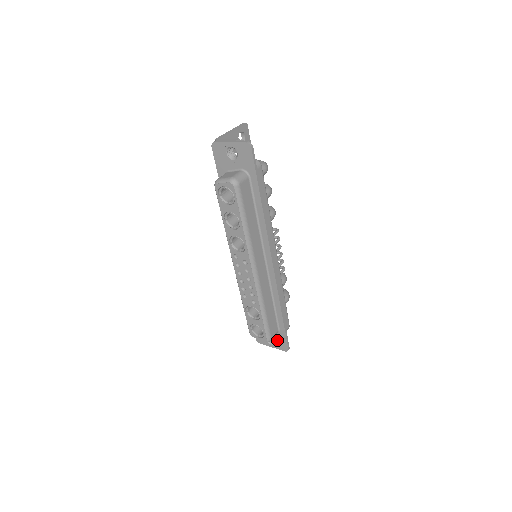
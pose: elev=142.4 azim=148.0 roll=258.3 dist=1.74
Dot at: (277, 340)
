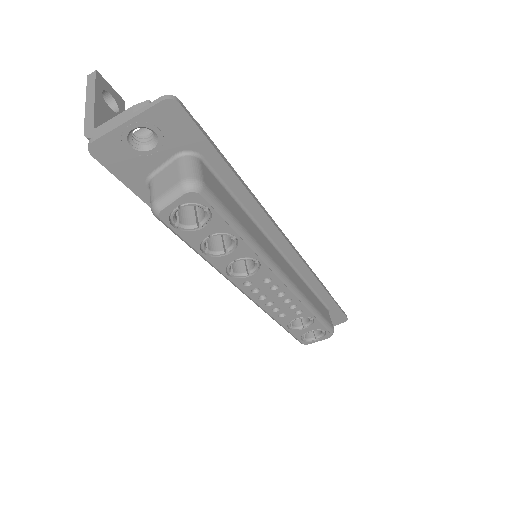
Dot at: occluded
